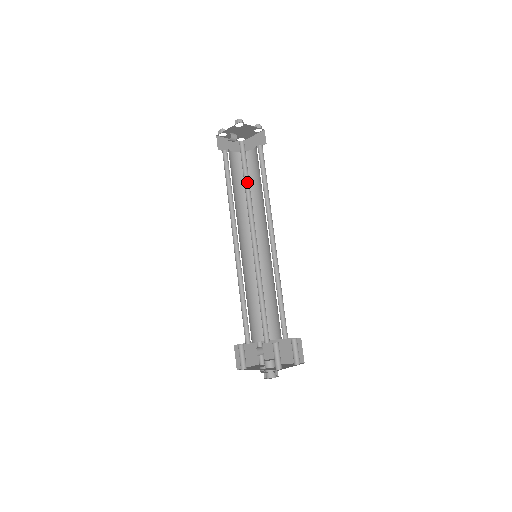
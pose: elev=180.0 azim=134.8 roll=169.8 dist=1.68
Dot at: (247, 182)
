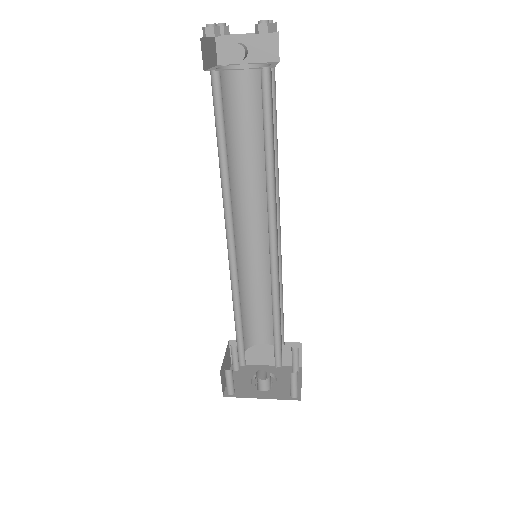
Dot at: (267, 151)
